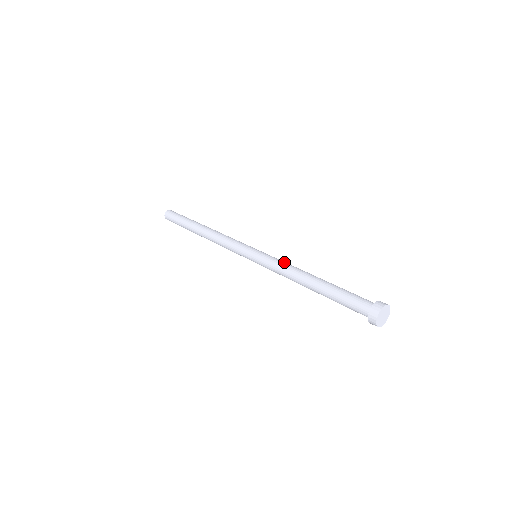
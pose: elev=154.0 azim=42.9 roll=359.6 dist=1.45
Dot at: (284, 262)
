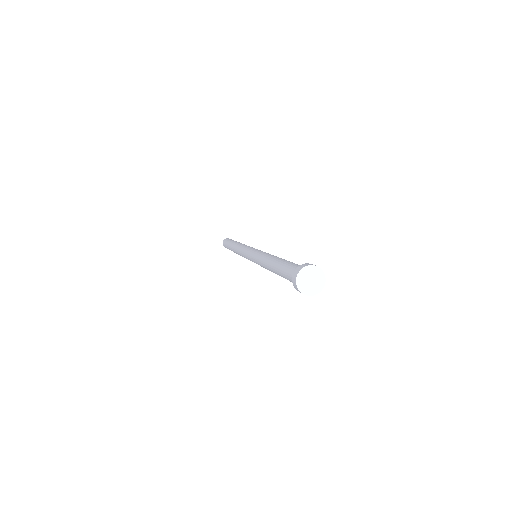
Dot at: (265, 253)
